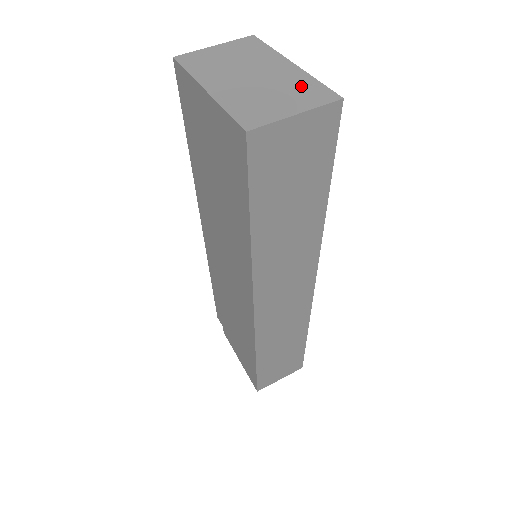
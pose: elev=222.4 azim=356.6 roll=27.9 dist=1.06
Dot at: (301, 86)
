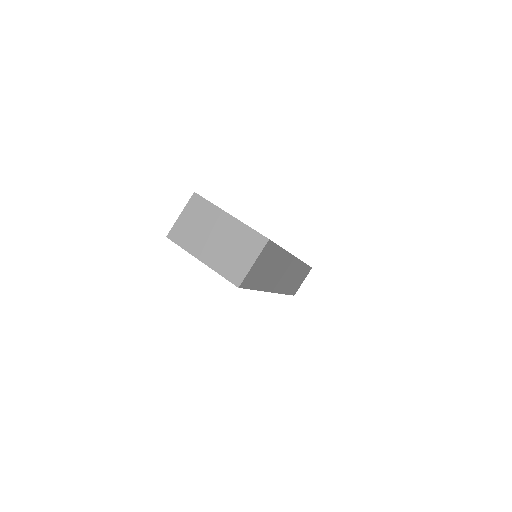
Dot at: (245, 237)
